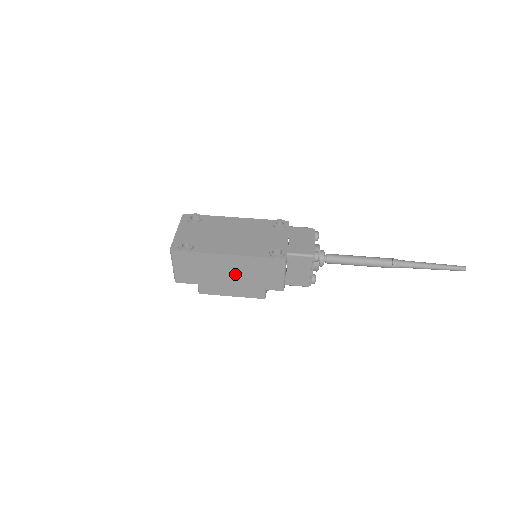
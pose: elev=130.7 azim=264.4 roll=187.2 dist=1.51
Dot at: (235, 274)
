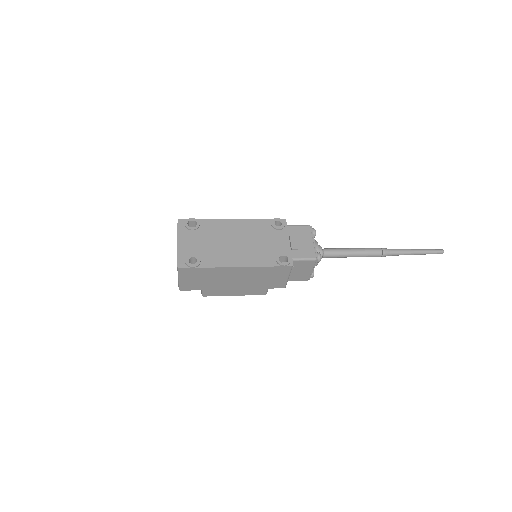
Dot at: (241, 280)
